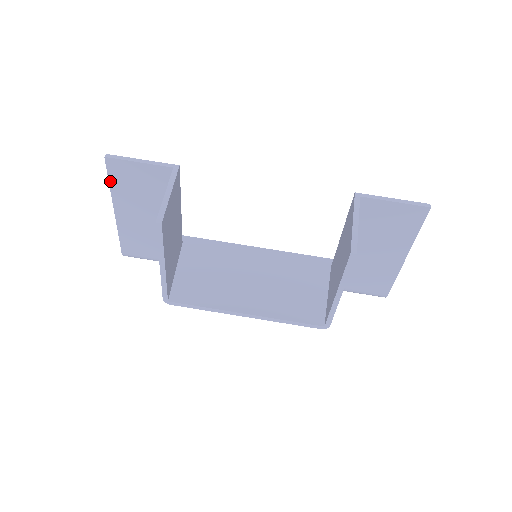
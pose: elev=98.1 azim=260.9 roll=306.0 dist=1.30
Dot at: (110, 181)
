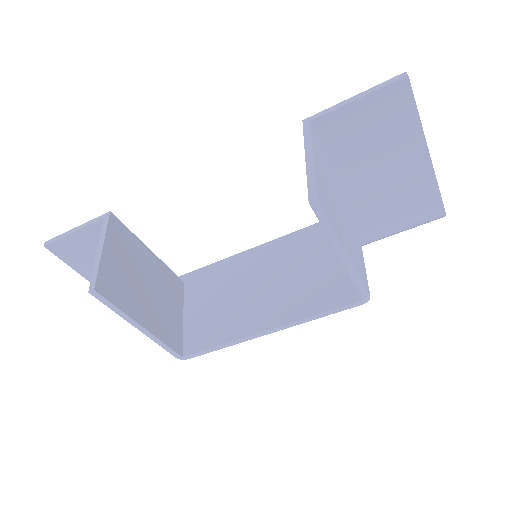
Dot at: (69, 265)
